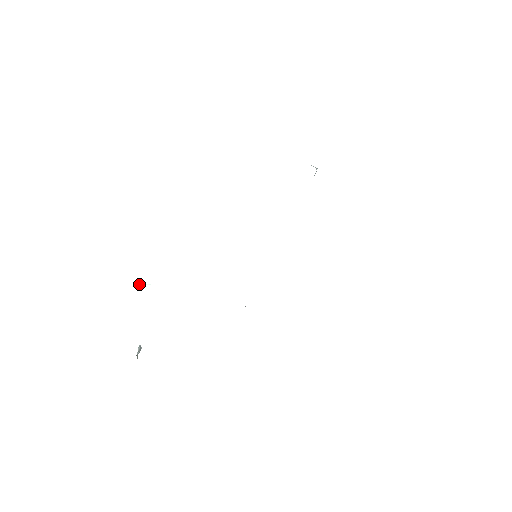
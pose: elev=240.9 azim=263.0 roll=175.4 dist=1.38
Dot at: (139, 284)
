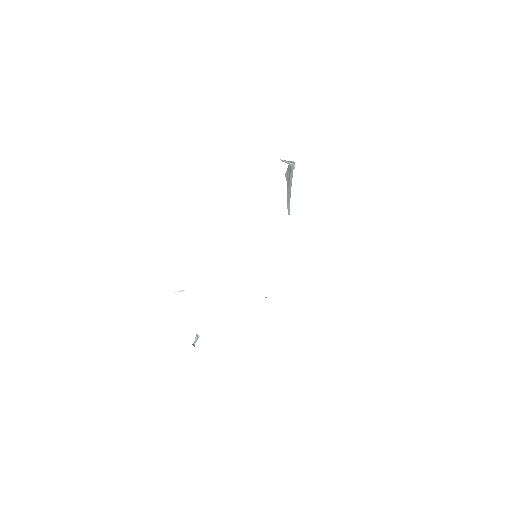
Dot at: (179, 291)
